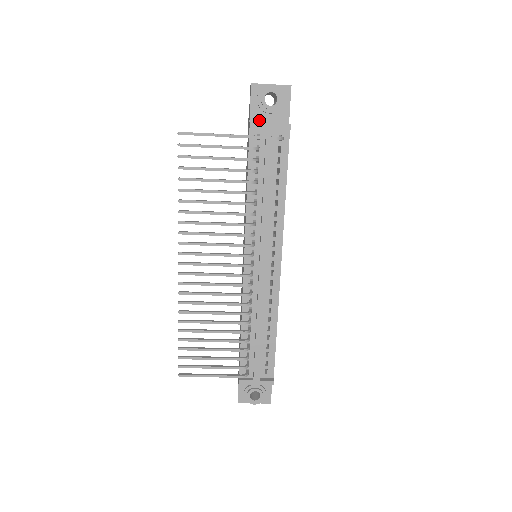
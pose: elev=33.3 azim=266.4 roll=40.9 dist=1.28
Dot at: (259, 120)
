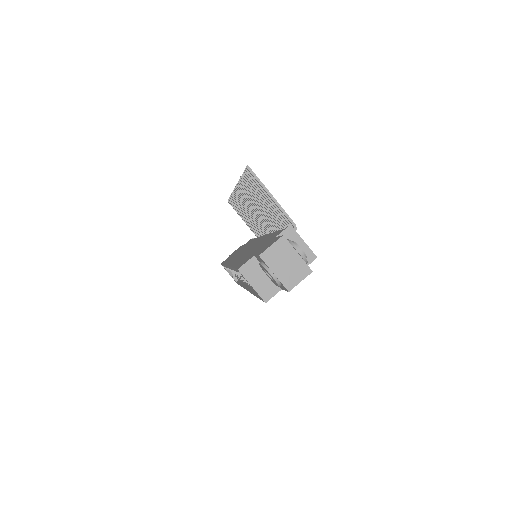
Dot at: occluded
